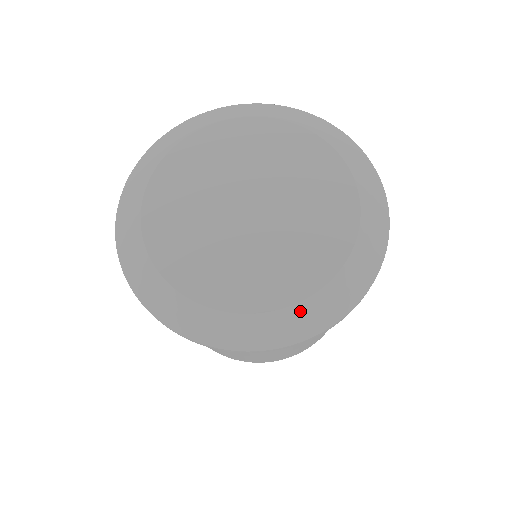
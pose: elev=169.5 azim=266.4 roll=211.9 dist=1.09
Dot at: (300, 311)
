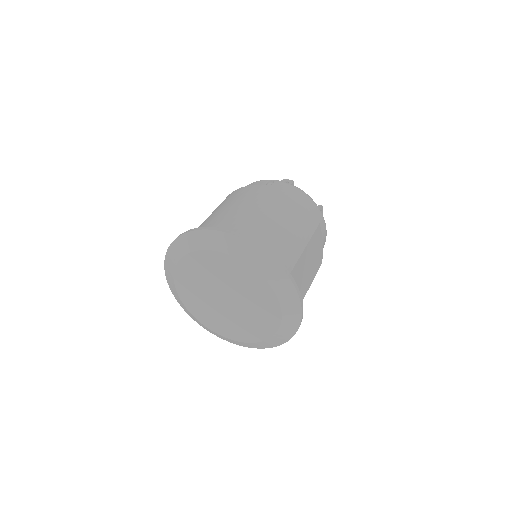
Dot at: (259, 344)
